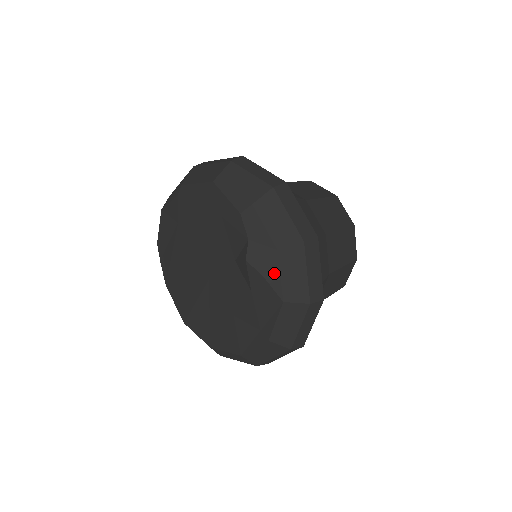
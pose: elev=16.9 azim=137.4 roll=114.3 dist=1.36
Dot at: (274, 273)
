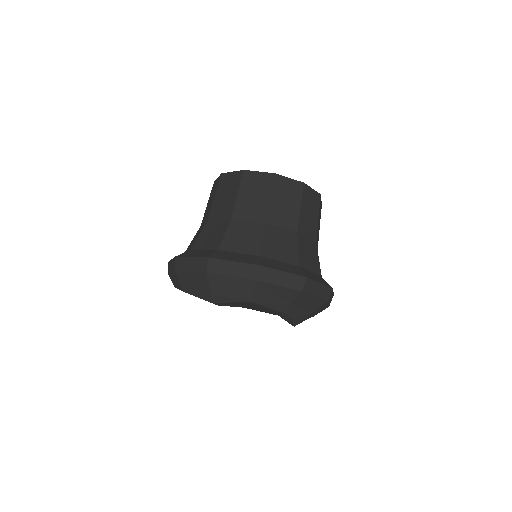
Dot at: occluded
